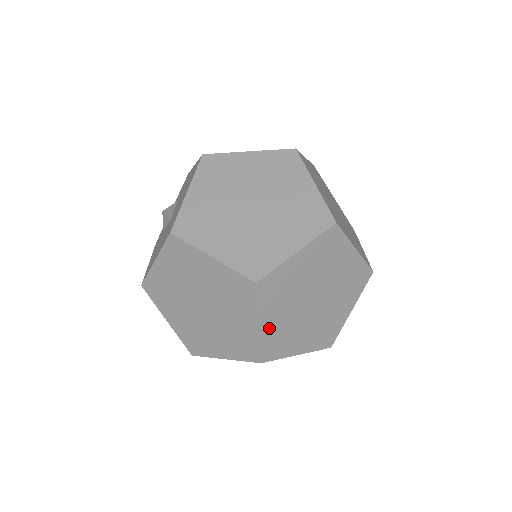
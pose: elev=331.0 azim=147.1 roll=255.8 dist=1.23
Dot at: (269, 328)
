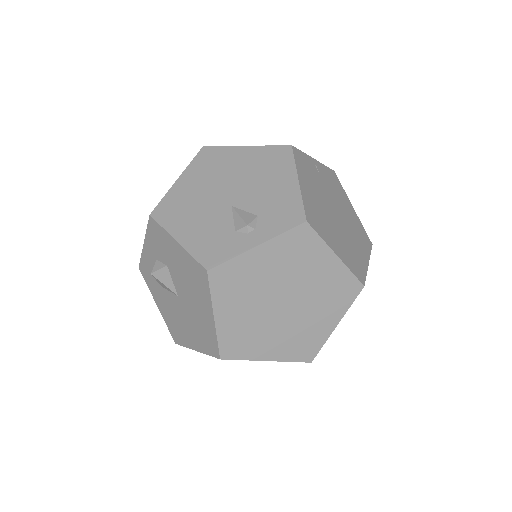
Dot at: occluded
